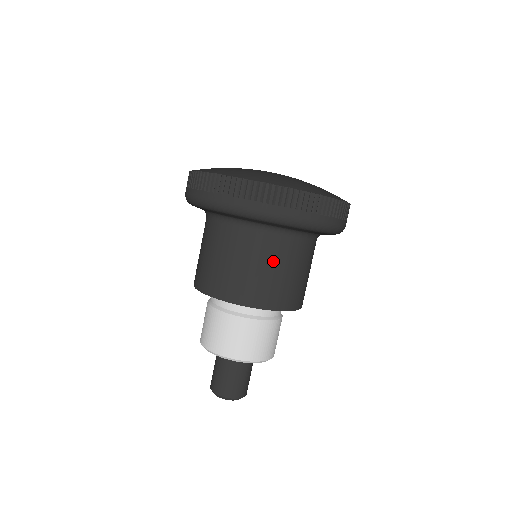
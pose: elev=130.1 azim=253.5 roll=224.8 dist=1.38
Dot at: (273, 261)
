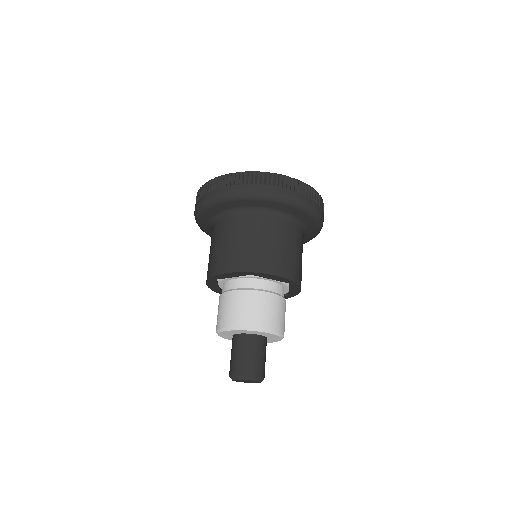
Dot at: (277, 237)
